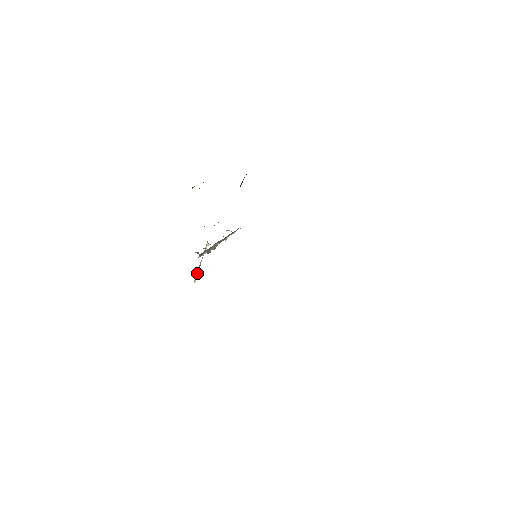
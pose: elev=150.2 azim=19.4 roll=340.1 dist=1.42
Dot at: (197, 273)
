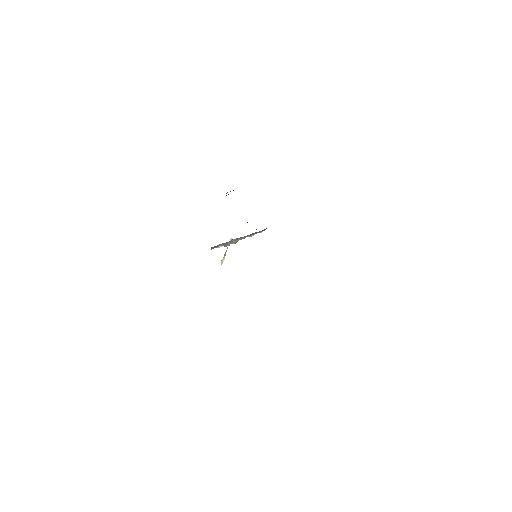
Dot at: (223, 259)
